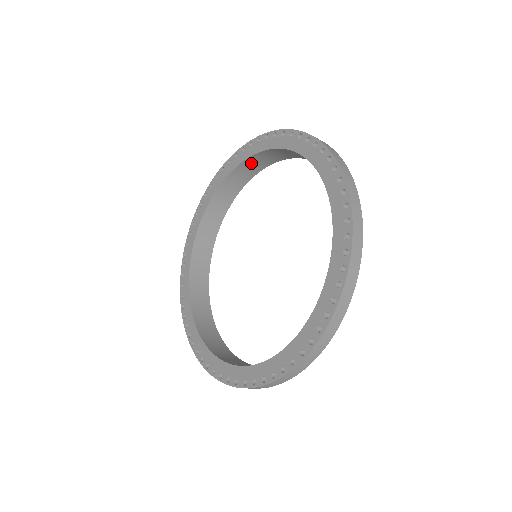
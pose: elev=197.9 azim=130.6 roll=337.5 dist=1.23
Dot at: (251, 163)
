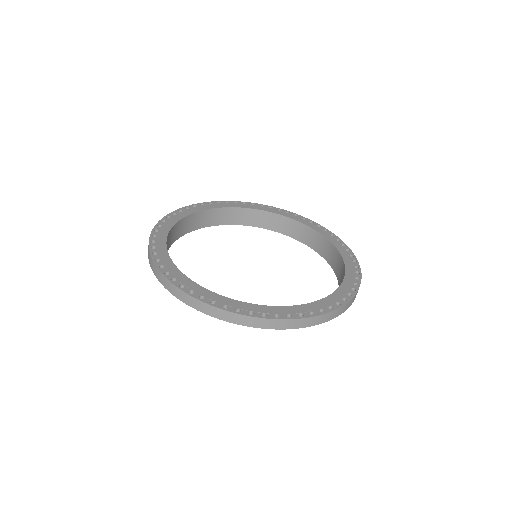
Dot at: (277, 220)
